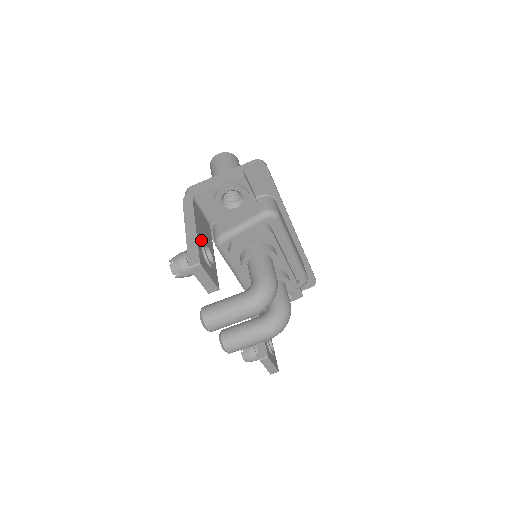
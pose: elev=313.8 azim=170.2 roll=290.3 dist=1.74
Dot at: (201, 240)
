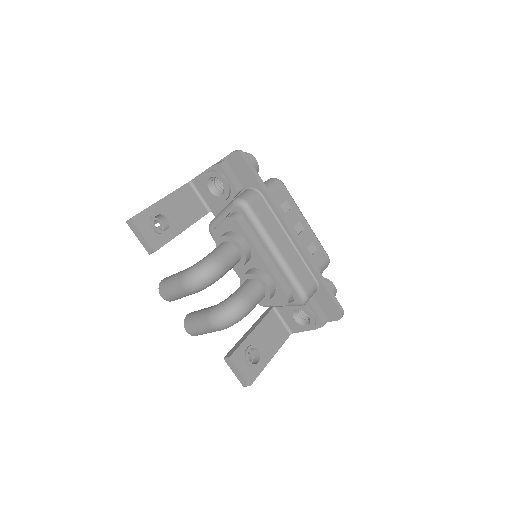
Dot at: (162, 210)
